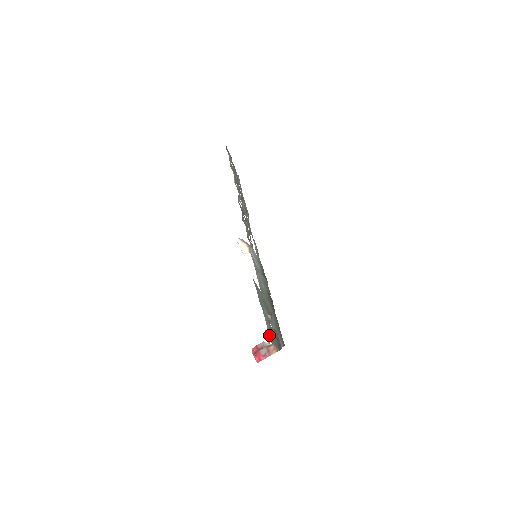
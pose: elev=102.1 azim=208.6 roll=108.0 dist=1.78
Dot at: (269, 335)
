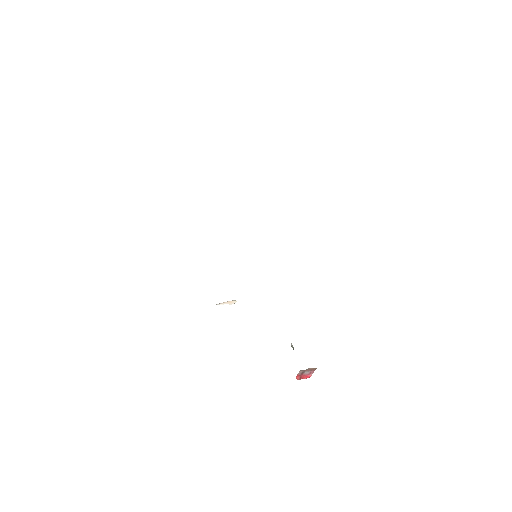
Dot at: occluded
